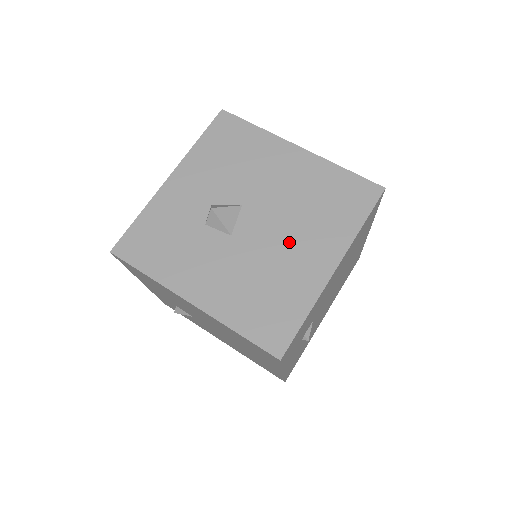
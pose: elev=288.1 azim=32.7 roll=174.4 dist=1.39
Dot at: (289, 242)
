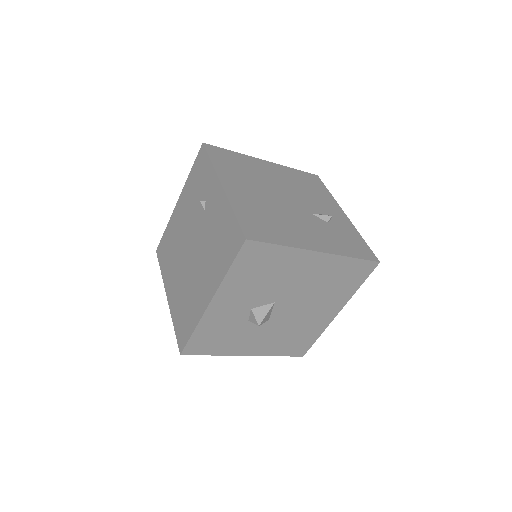
Dot at: (309, 311)
